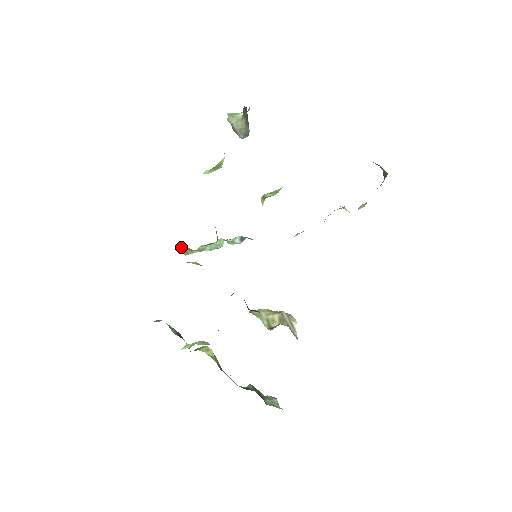
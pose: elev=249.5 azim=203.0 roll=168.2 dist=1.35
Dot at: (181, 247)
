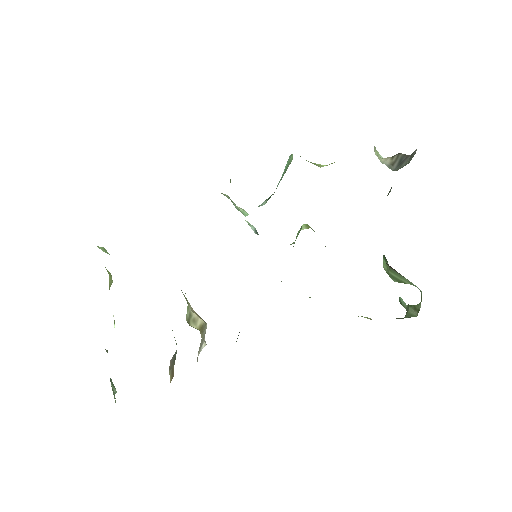
Dot at: occluded
